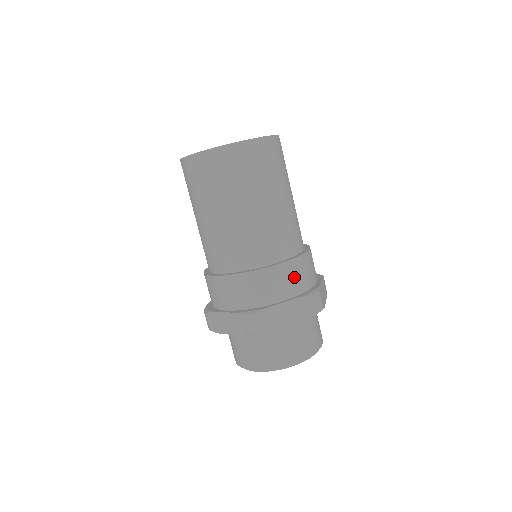
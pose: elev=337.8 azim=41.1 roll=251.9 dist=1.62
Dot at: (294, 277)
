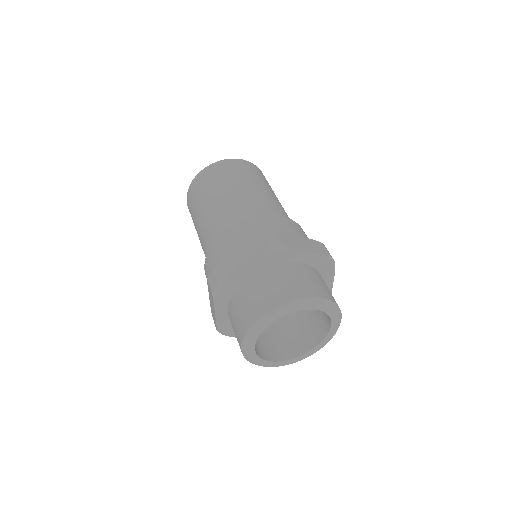
Dot at: (302, 233)
